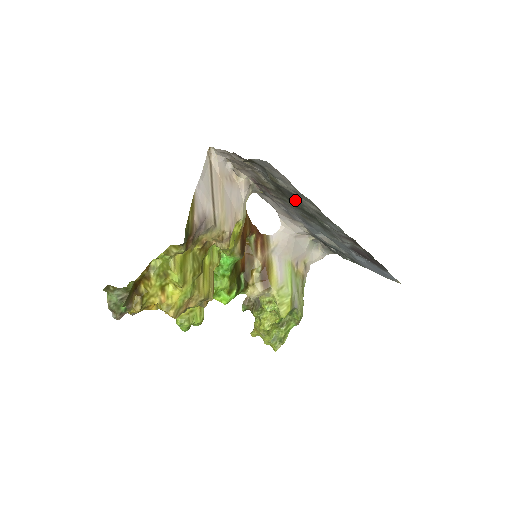
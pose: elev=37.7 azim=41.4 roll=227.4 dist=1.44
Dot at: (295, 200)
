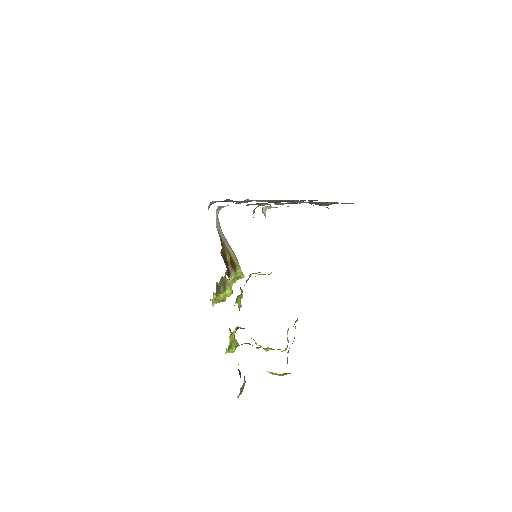
Dot at: occluded
